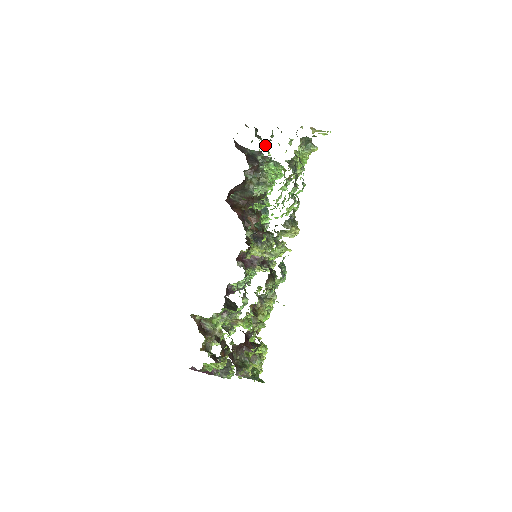
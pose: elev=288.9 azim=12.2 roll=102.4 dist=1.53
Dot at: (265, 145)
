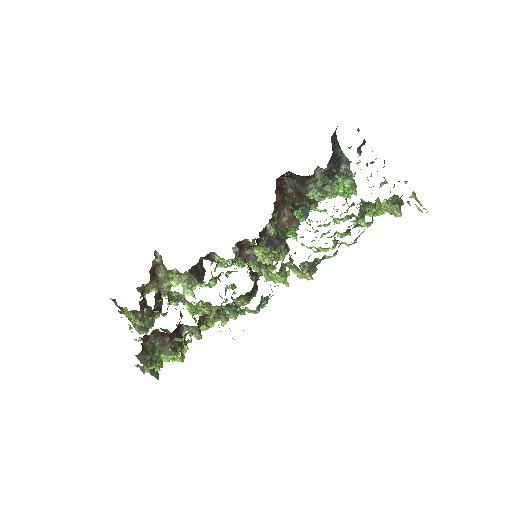
Dot at: (358, 163)
